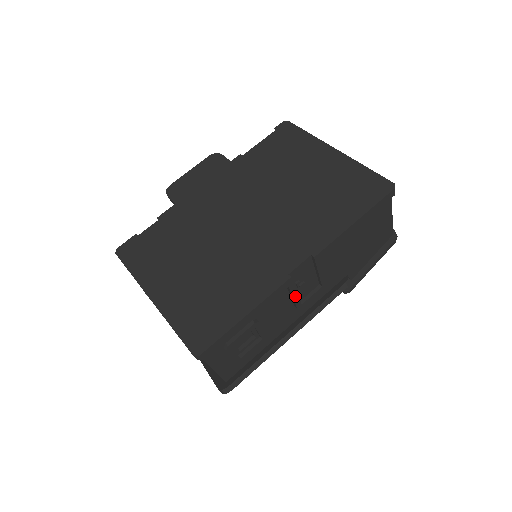
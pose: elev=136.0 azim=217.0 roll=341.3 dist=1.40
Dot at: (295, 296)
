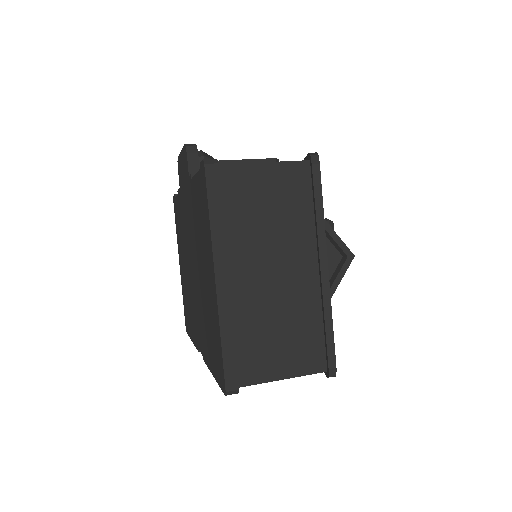
Dot at: occluded
